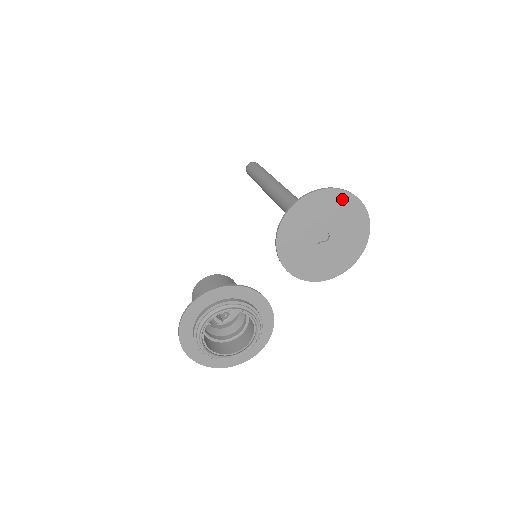
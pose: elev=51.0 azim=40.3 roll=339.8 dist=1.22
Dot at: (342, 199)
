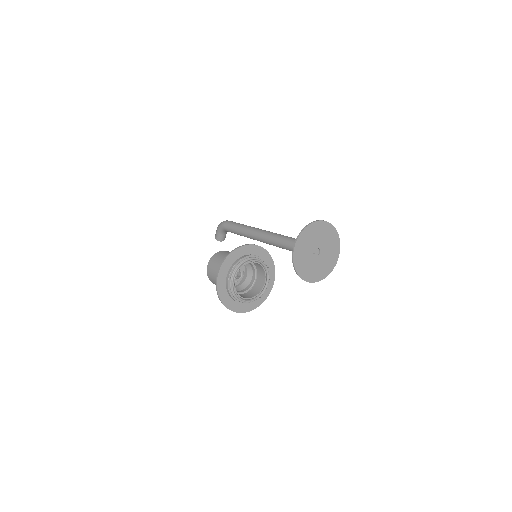
Dot at: (334, 235)
